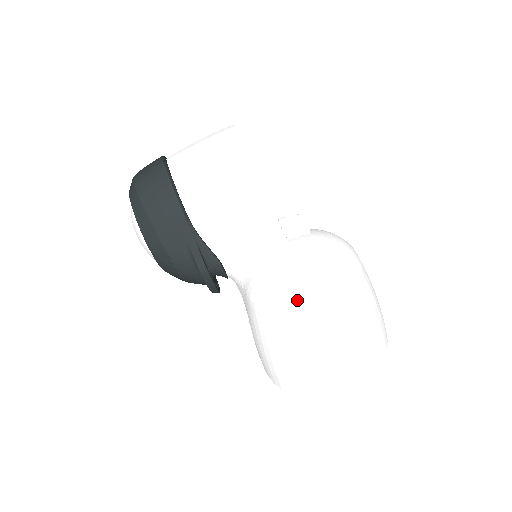
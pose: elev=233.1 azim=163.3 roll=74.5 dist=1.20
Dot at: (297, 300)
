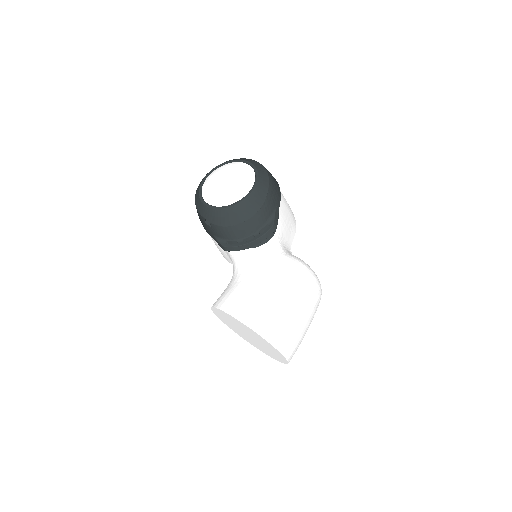
Dot at: (316, 280)
